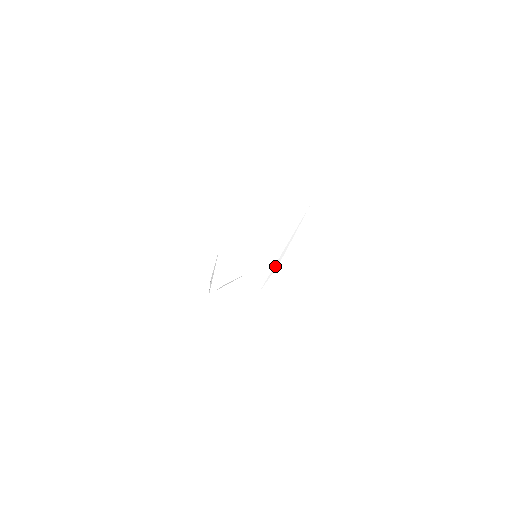
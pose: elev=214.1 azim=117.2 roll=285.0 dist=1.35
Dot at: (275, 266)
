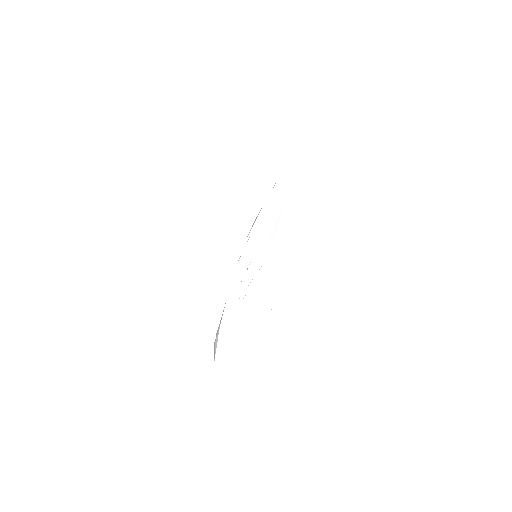
Dot at: (274, 231)
